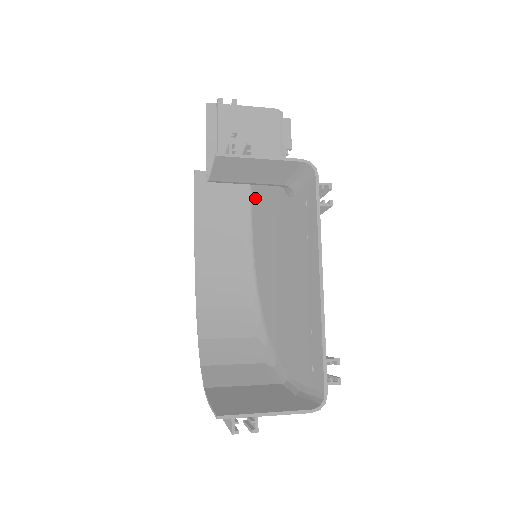
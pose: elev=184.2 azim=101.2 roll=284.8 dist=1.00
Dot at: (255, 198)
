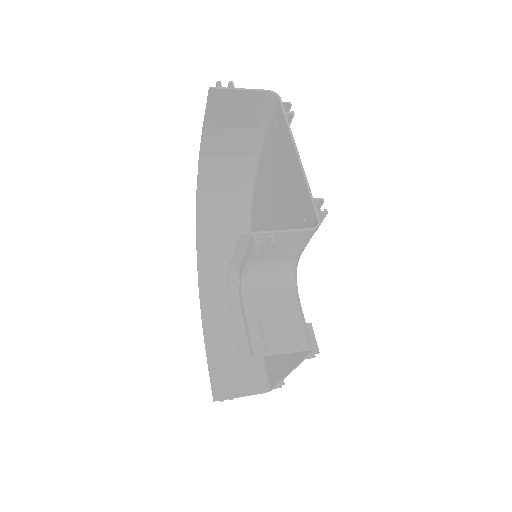
Dot at: (273, 146)
